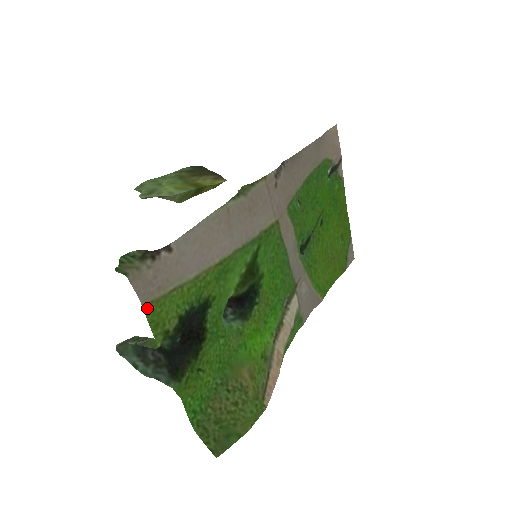
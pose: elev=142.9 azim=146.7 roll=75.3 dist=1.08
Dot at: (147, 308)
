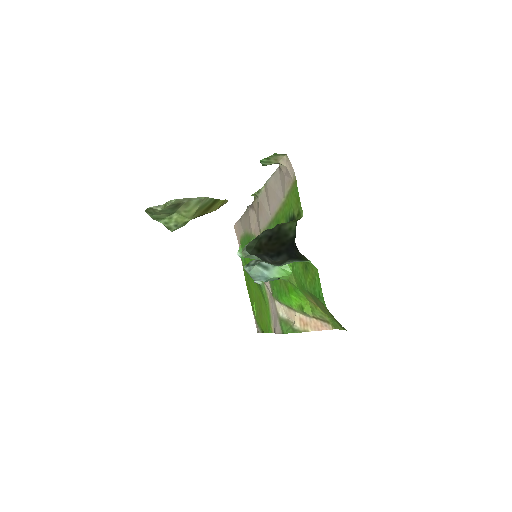
Dot at: (295, 183)
